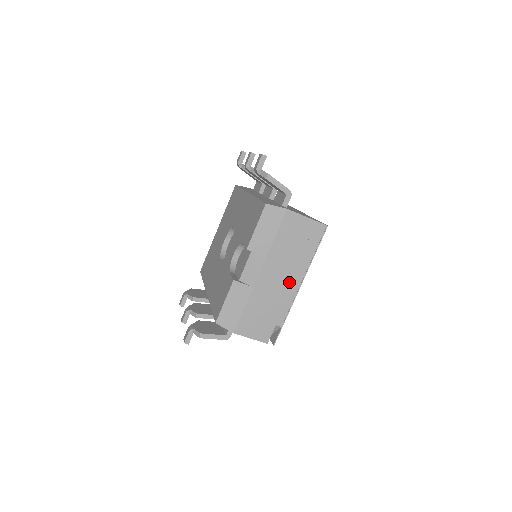
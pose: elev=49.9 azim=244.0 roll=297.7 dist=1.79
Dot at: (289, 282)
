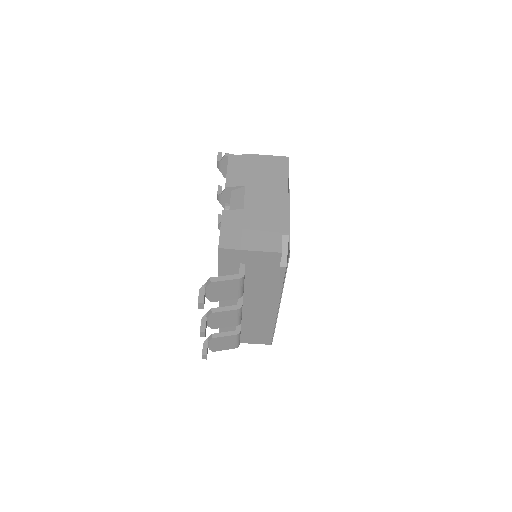
Dot at: (276, 199)
